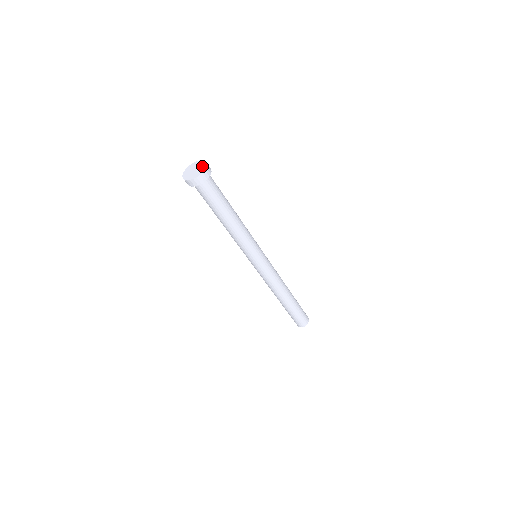
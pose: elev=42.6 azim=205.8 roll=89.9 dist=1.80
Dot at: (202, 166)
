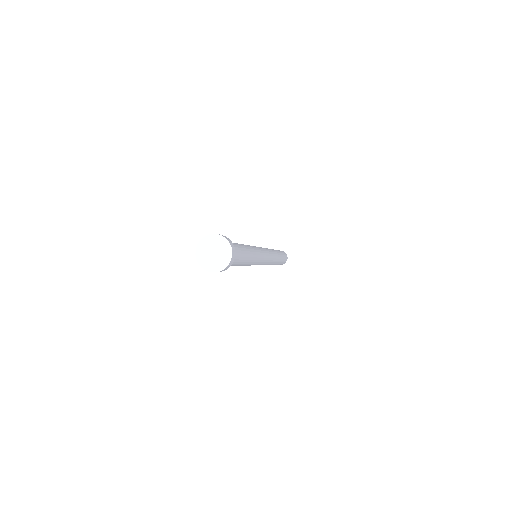
Dot at: (221, 263)
